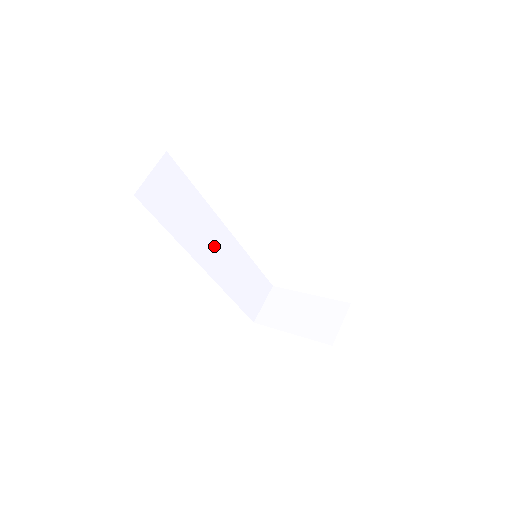
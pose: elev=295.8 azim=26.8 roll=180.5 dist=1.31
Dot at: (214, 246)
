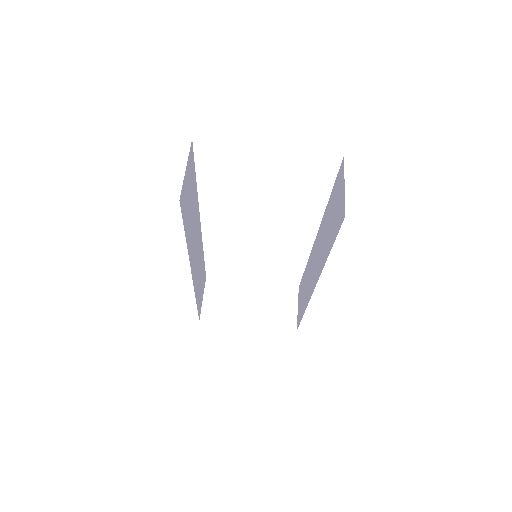
Dot at: (196, 247)
